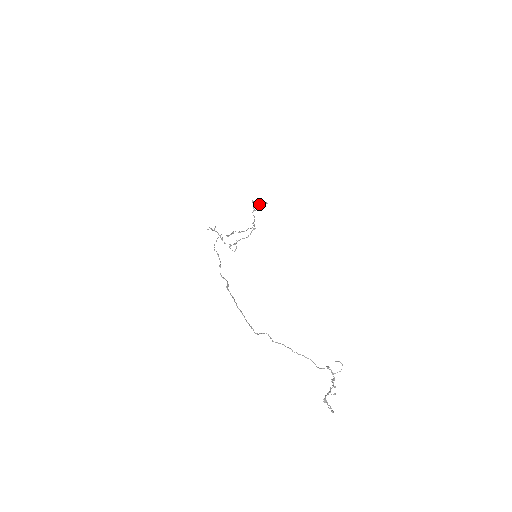
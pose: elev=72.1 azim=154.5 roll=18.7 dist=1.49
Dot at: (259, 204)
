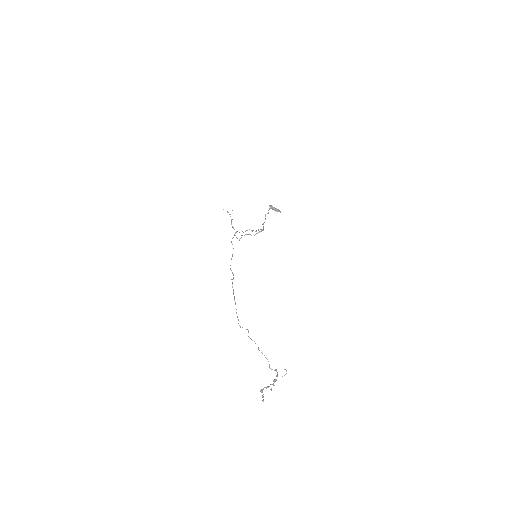
Dot at: (274, 210)
